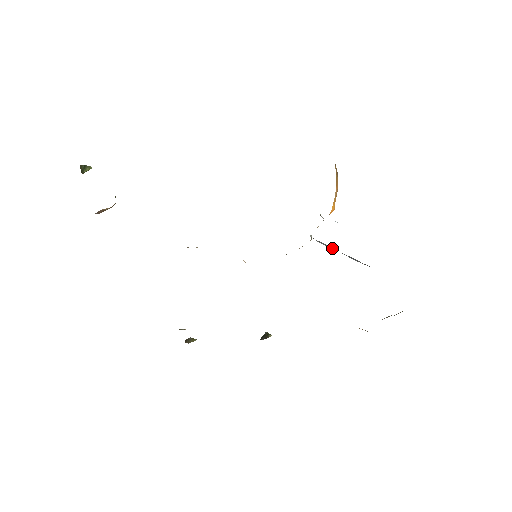
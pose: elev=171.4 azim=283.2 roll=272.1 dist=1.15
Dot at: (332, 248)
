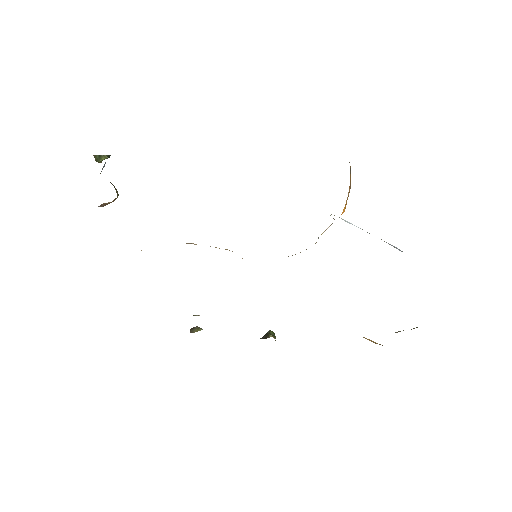
Dot at: occluded
